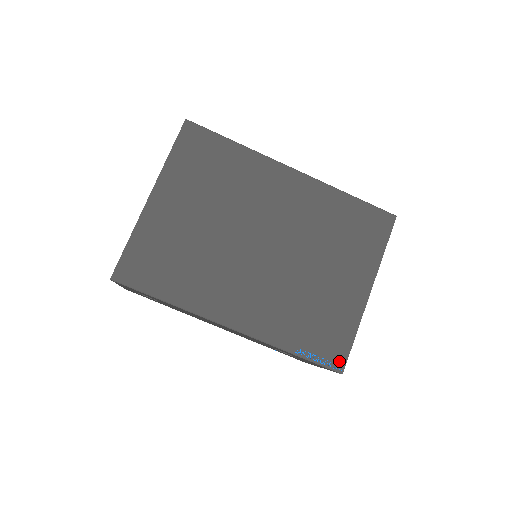
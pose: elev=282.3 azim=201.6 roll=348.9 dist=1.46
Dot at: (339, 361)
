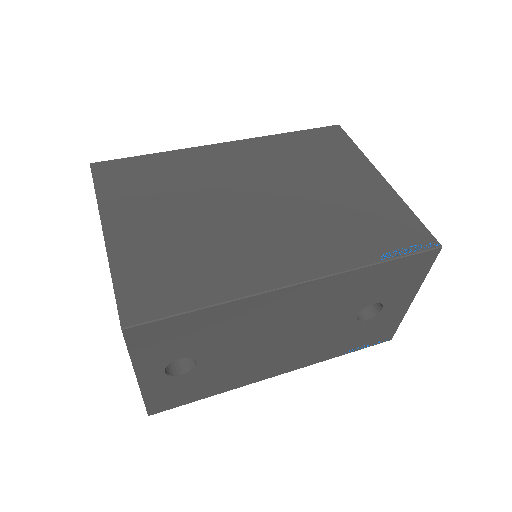
Dot at: (426, 239)
